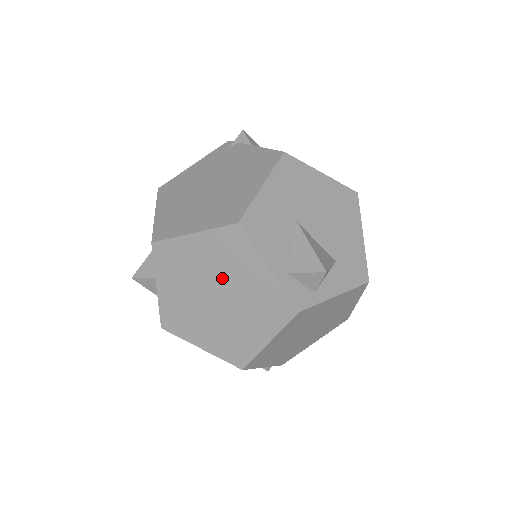
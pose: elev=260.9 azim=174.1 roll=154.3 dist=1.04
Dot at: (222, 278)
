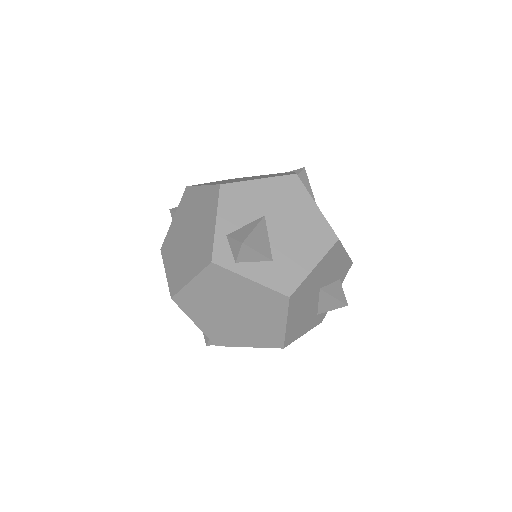
Dot at: (197, 222)
